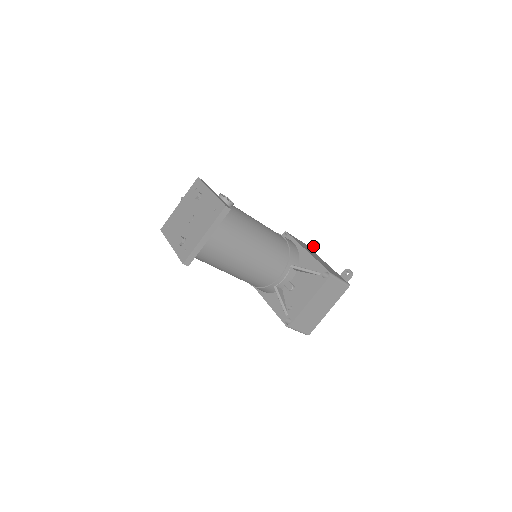
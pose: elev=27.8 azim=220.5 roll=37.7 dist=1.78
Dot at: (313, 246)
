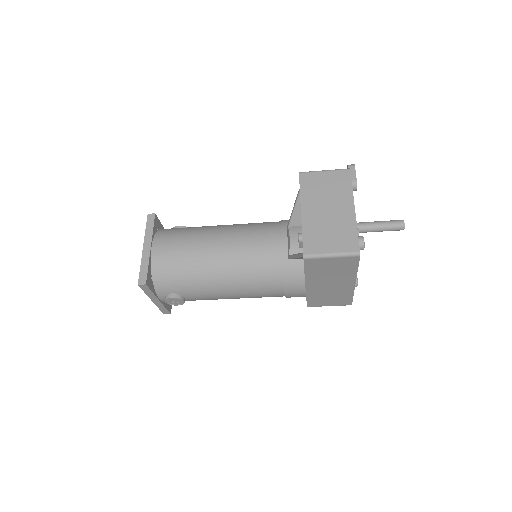
Dot at: occluded
